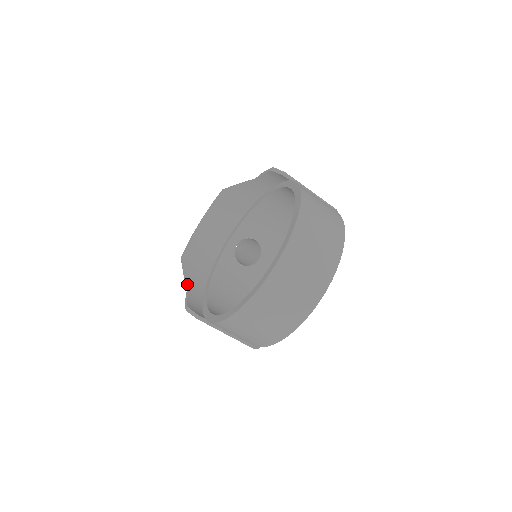
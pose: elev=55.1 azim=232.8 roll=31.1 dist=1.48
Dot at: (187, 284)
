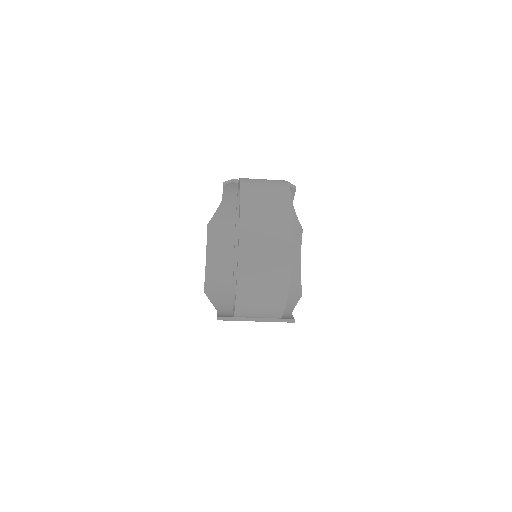
Dot at: (215, 306)
